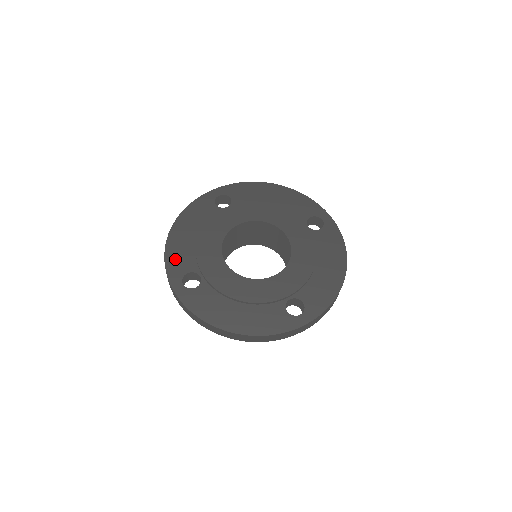
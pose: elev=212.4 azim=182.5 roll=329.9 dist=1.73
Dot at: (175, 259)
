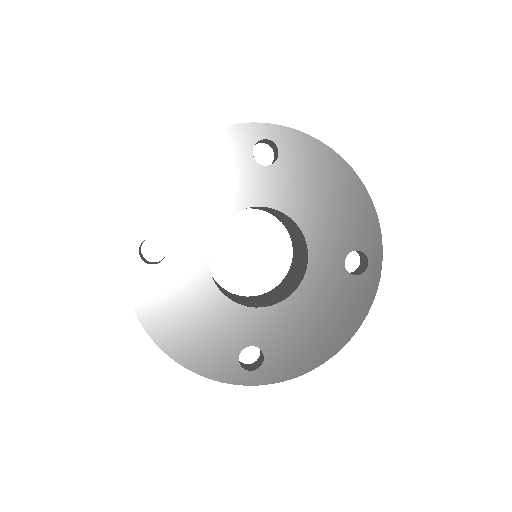
Dot at: (149, 207)
